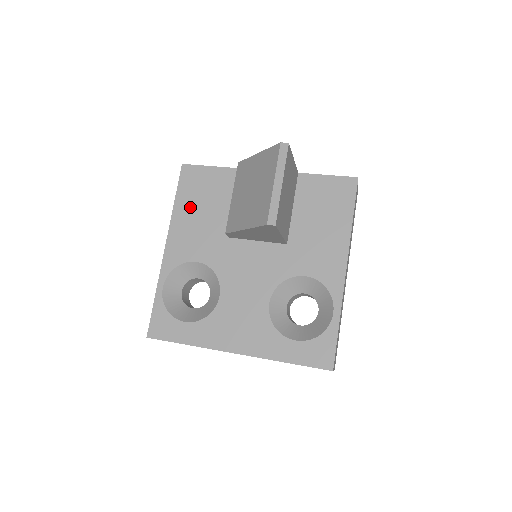
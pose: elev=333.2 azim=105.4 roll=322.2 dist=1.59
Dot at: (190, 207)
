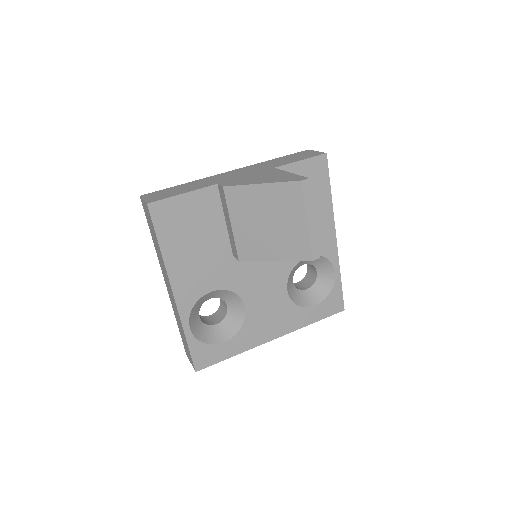
Dot at: (180, 246)
